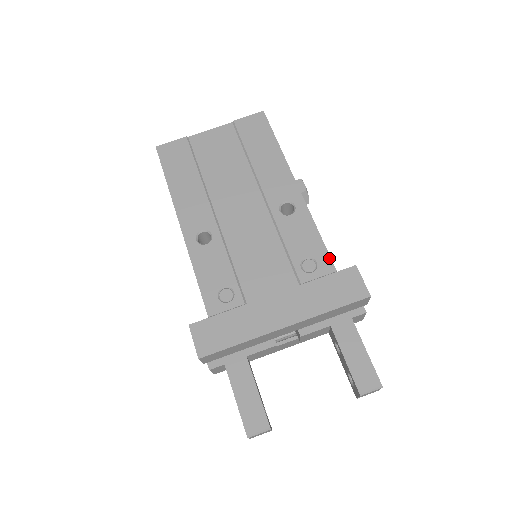
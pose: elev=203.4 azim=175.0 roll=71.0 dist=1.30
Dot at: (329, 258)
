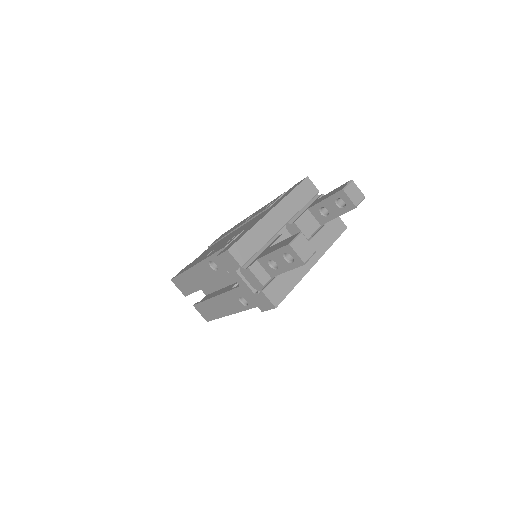
Dot at: occluded
